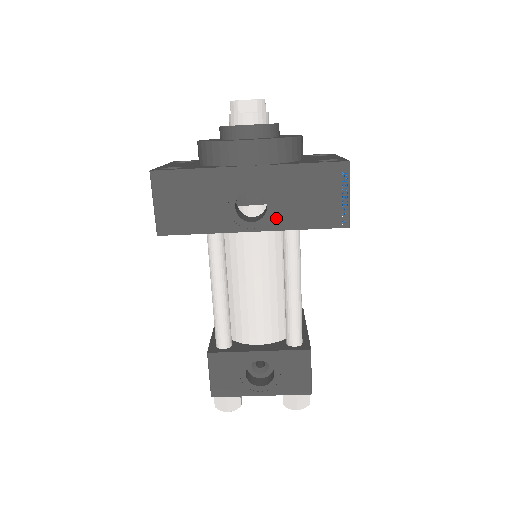
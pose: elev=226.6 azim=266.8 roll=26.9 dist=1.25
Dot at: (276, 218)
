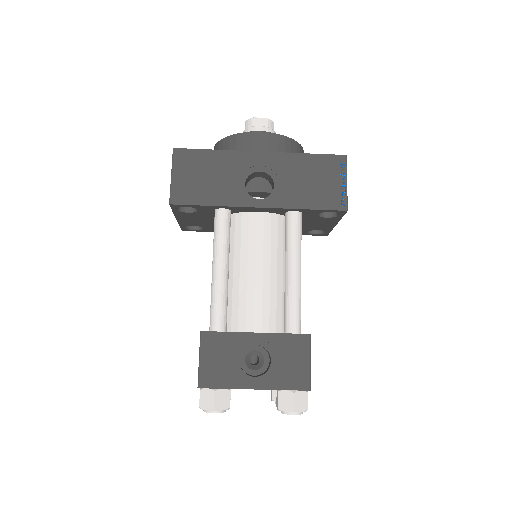
Dot at: (281, 197)
